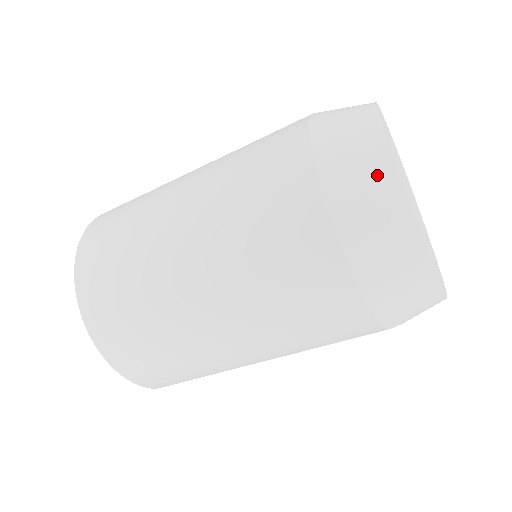
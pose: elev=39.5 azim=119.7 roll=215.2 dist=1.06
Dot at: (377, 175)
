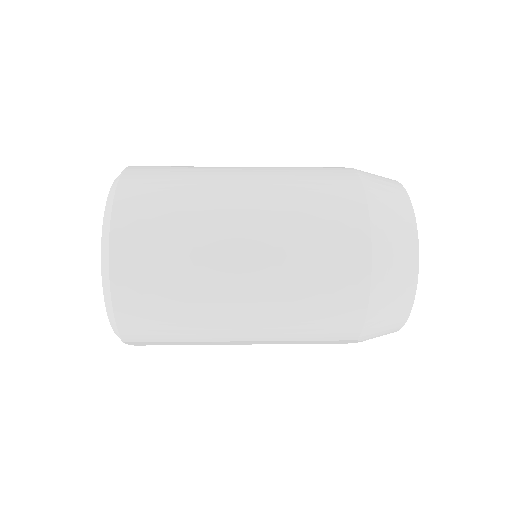
Dot at: (405, 221)
